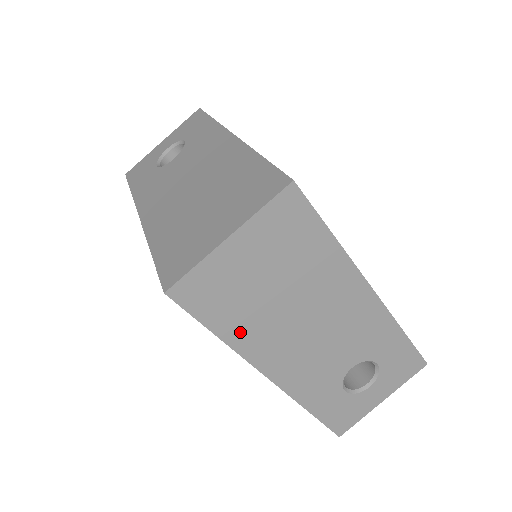
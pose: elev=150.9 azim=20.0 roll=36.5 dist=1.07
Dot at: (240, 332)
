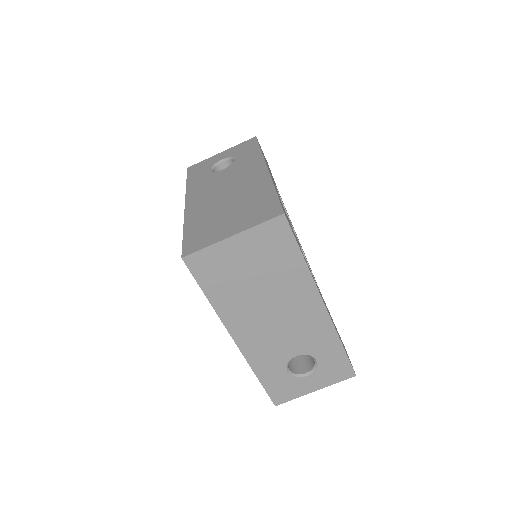
Dot at: (223, 301)
